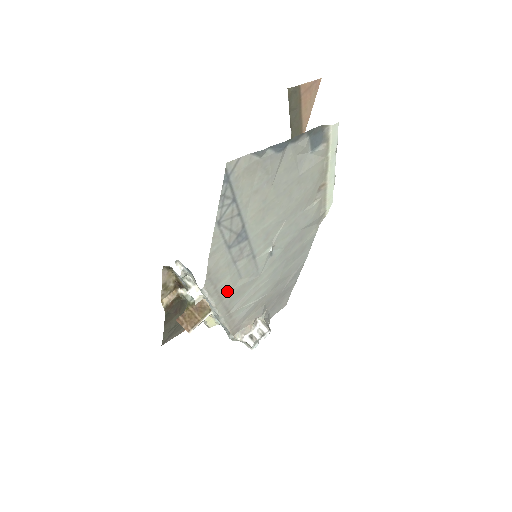
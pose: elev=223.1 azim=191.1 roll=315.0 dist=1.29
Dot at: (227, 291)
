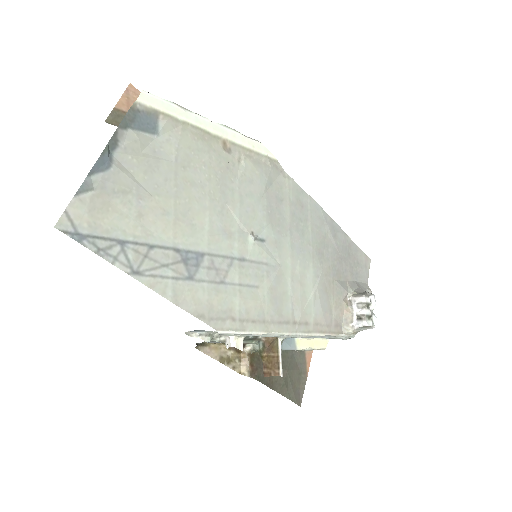
Dot at: (257, 310)
